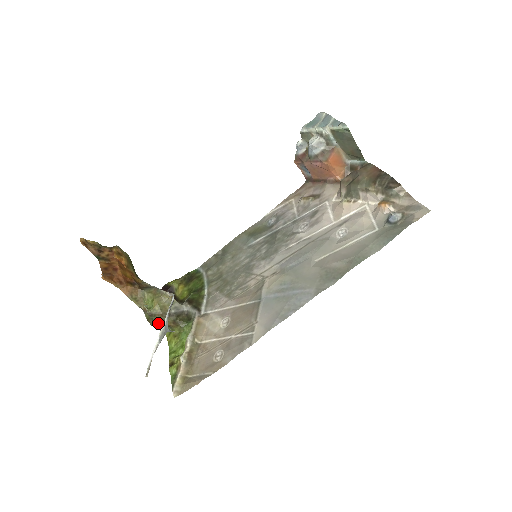
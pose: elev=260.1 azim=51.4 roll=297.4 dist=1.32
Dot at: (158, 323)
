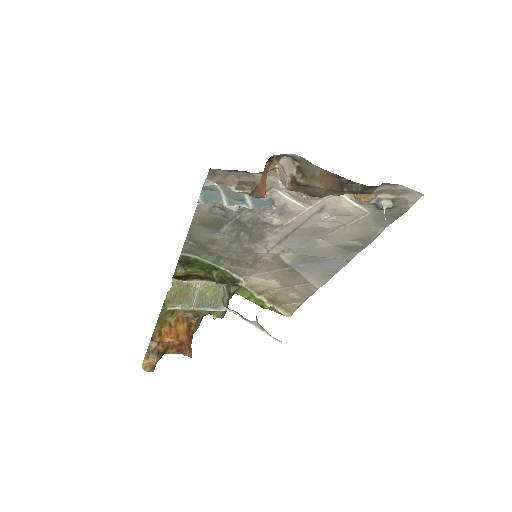
Dot at: occluded
